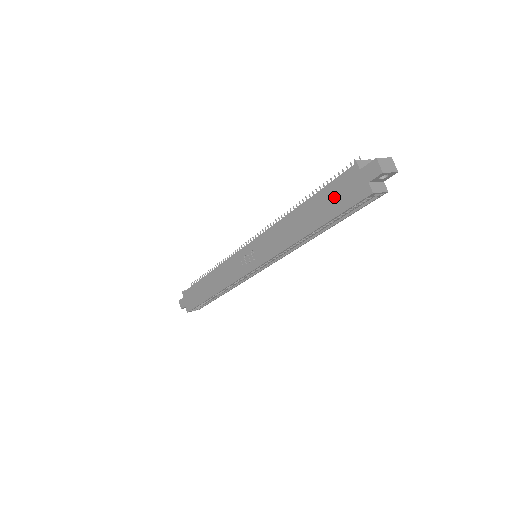
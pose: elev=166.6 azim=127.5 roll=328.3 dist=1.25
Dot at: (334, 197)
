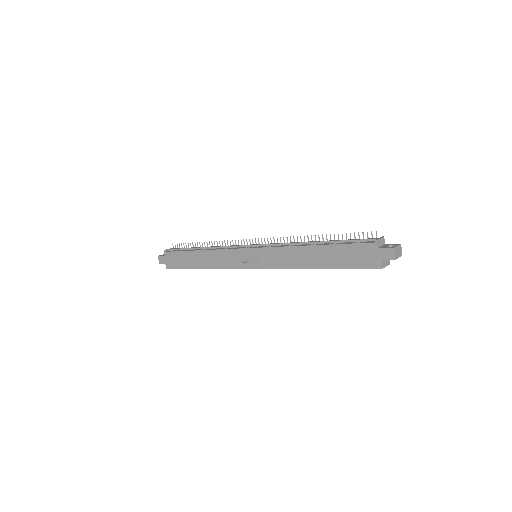
Dot at: (349, 255)
